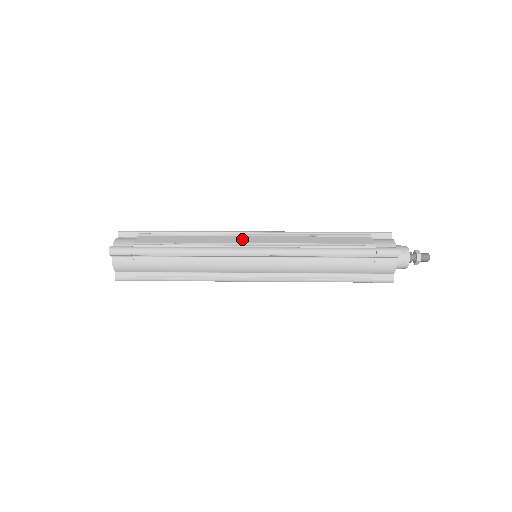
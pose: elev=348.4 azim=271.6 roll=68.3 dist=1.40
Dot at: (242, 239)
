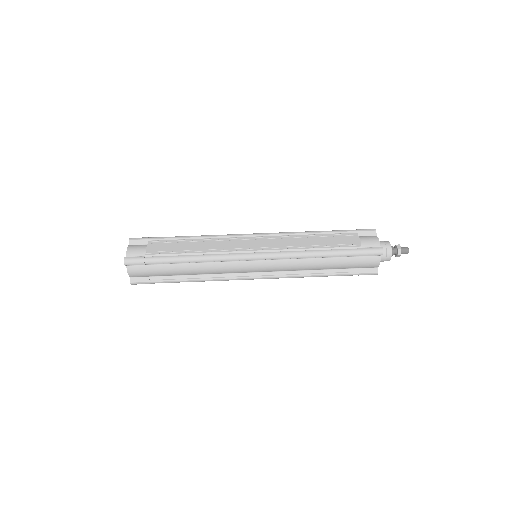
Dot at: (243, 243)
